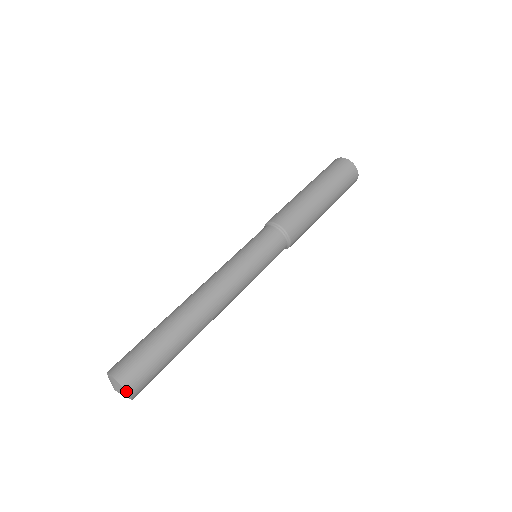
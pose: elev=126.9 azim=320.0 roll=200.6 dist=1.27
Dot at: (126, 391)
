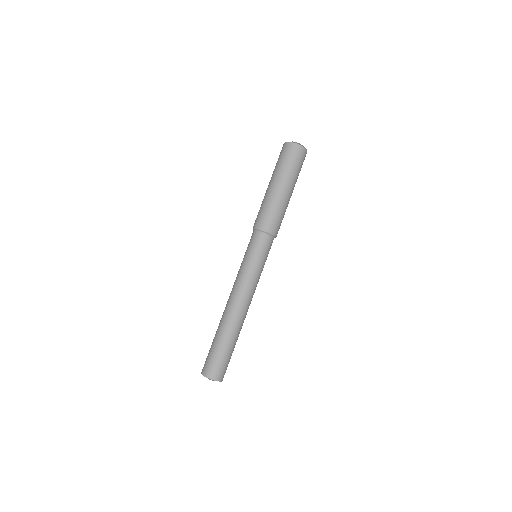
Dot at: (214, 380)
